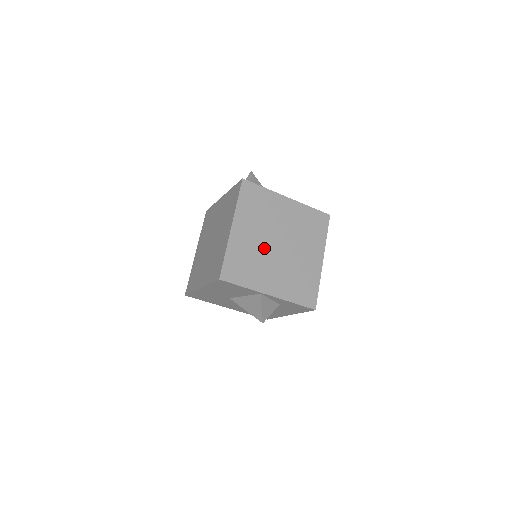
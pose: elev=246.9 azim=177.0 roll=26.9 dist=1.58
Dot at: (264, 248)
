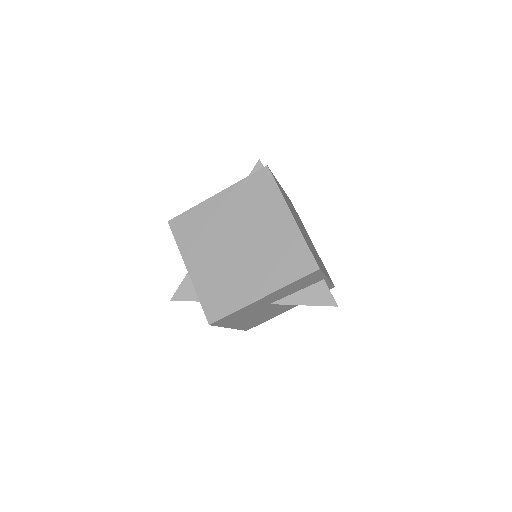
Dot at: (305, 235)
